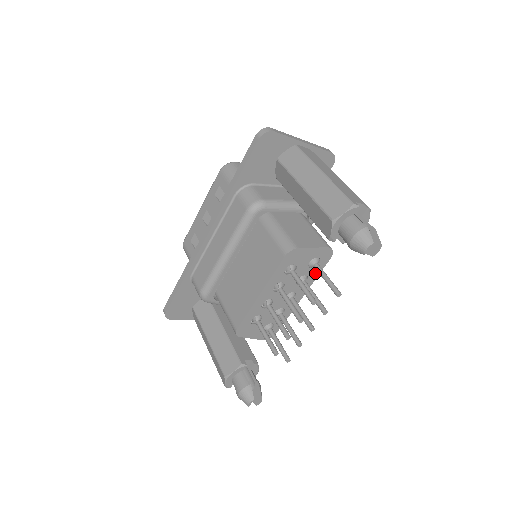
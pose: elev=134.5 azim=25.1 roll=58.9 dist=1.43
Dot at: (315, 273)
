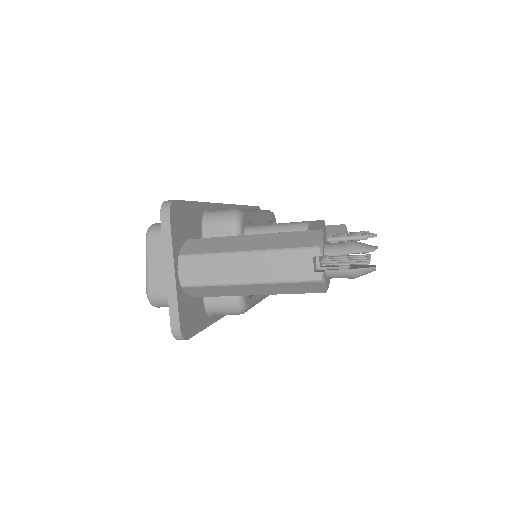
Dot at: occluded
